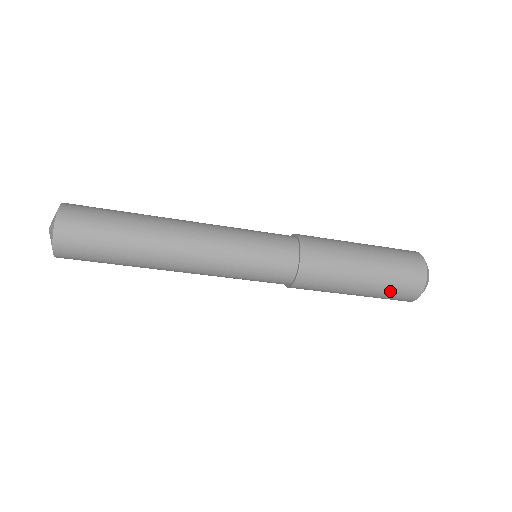
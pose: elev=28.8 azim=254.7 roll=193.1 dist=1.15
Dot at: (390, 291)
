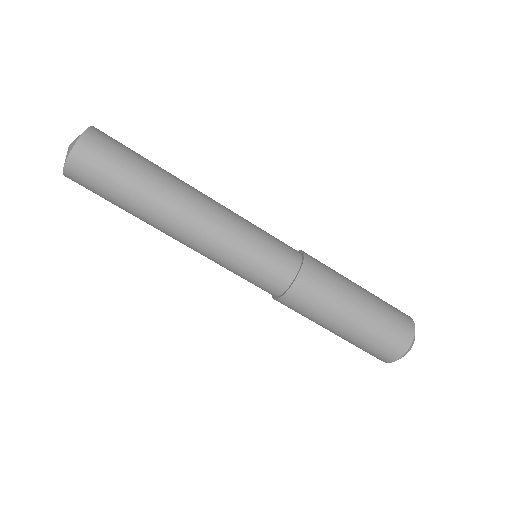
Dot at: (376, 338)
